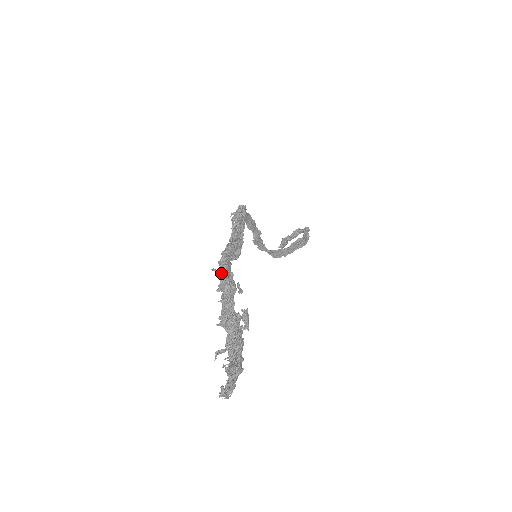
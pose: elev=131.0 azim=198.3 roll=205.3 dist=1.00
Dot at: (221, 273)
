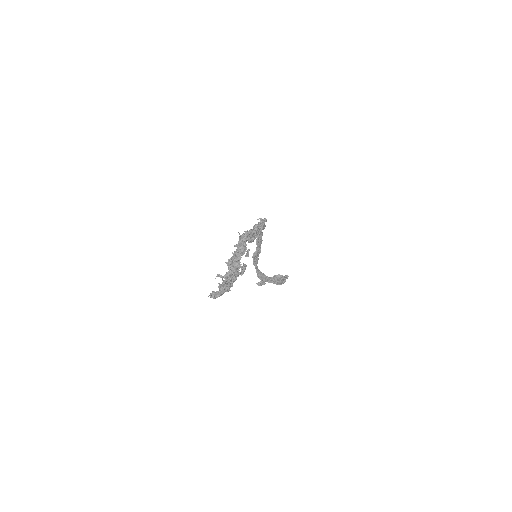
Dot at: (241, 239)
